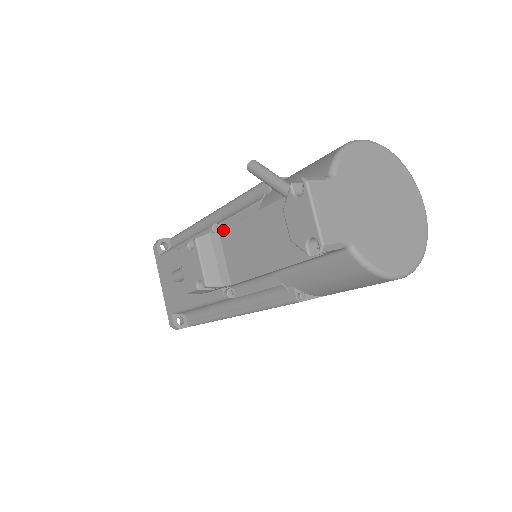
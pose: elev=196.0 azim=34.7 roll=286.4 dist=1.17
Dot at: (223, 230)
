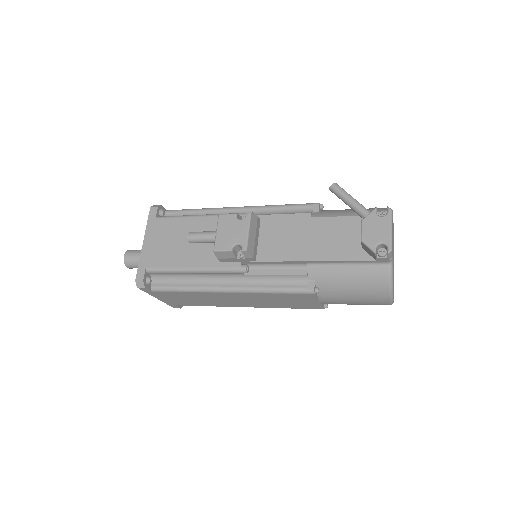
Dot at: (267, 219)
